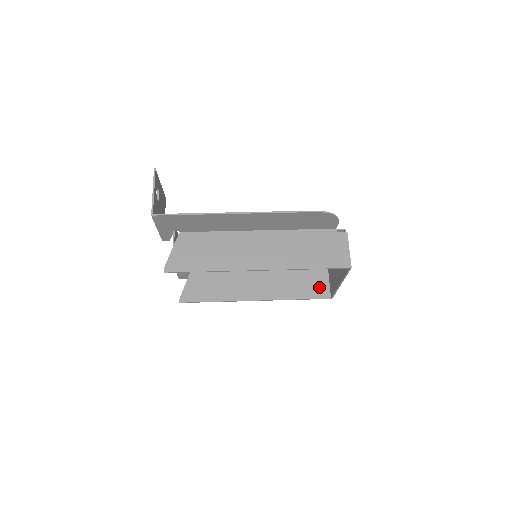
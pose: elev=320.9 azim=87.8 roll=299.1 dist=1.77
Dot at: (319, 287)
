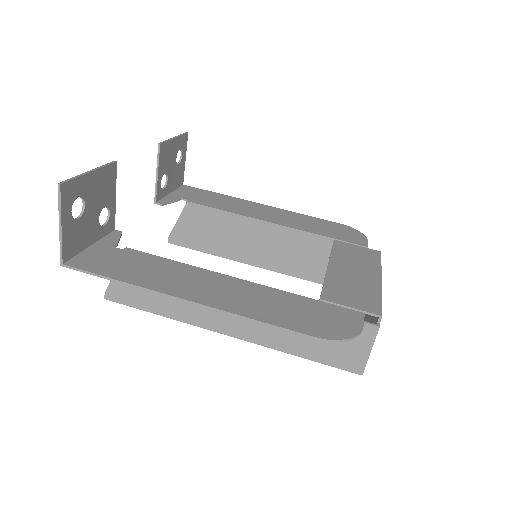
Dot at: occluded
